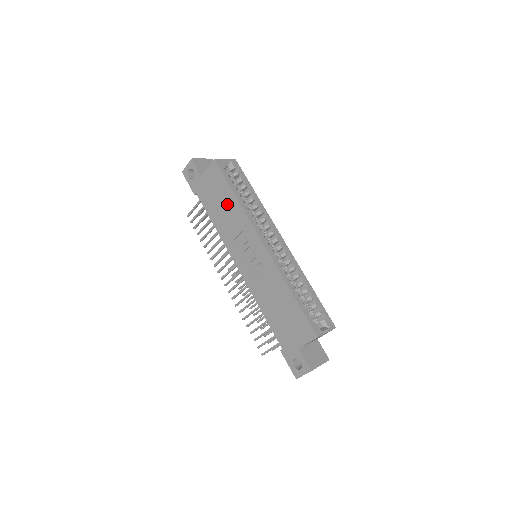
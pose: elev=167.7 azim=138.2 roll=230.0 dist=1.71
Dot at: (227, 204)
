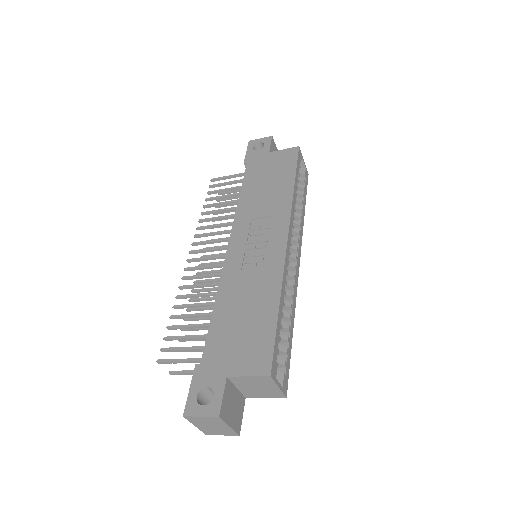
Dot at: (276, 186)
